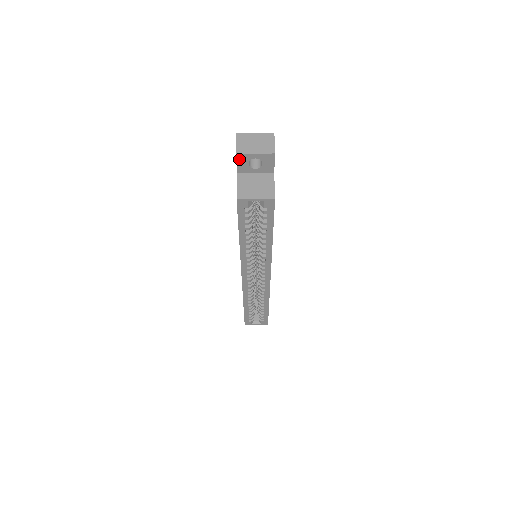
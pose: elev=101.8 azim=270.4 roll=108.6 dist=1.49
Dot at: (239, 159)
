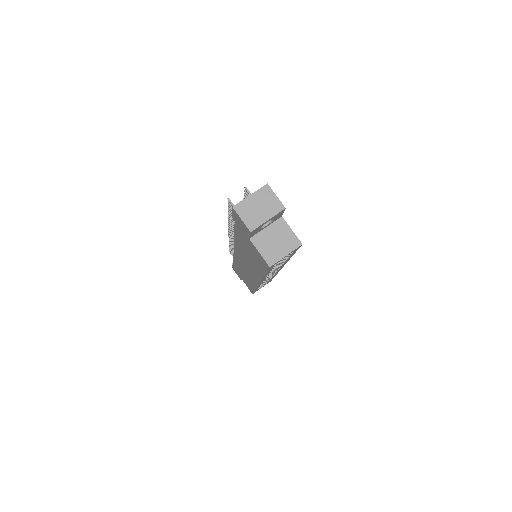
Dot at: (252, 232)
